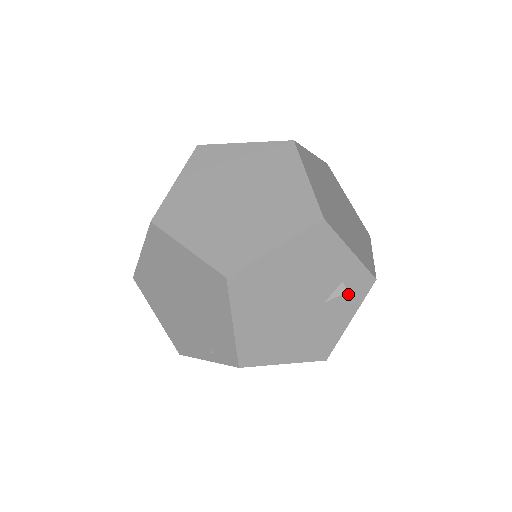
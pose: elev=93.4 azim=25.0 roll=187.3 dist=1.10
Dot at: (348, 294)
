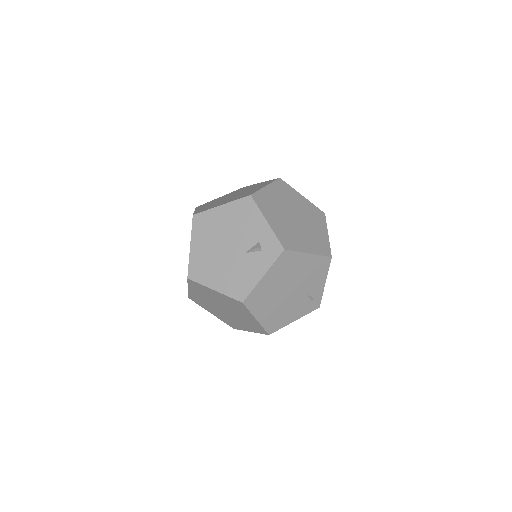
Dot at: (263, 253)
